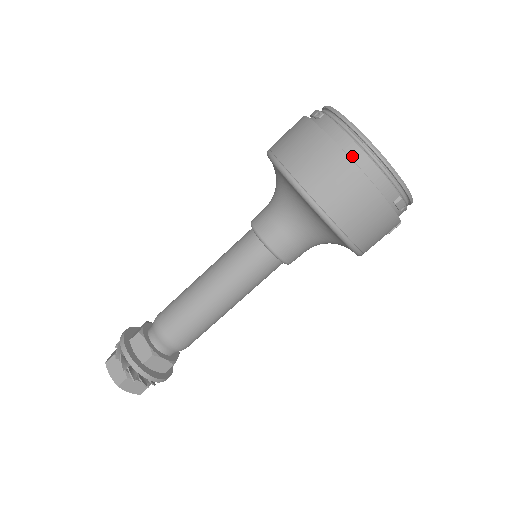
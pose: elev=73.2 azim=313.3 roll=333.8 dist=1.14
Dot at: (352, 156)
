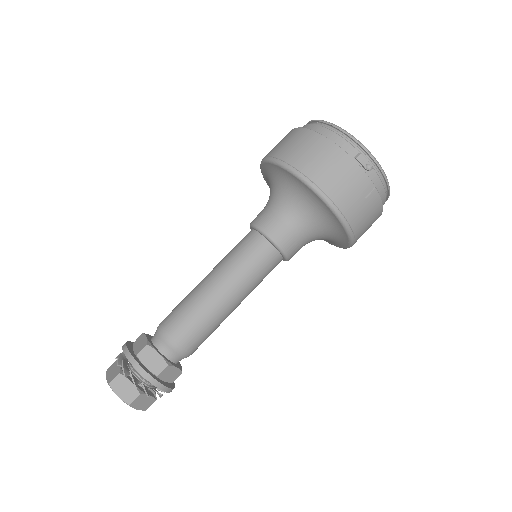
Dot at: occluded
